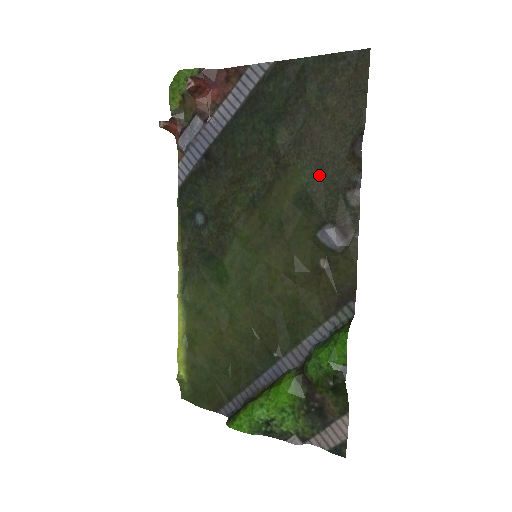
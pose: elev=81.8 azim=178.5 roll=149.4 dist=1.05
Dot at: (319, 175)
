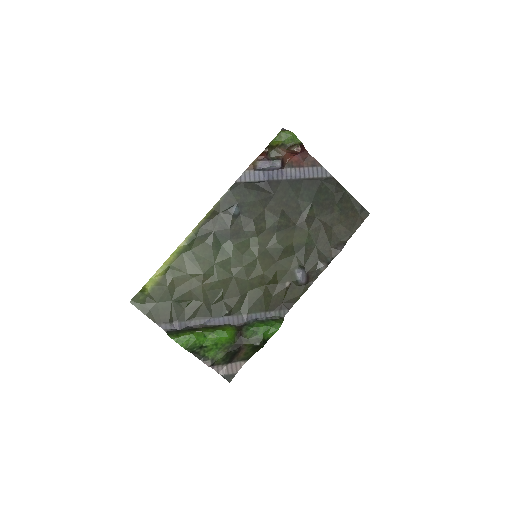
Dot at: (315, 244)
